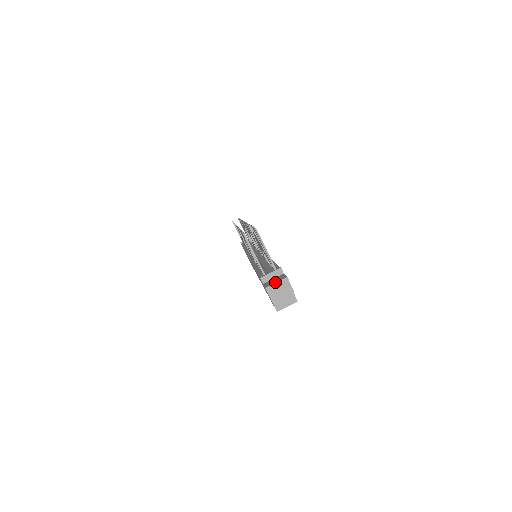
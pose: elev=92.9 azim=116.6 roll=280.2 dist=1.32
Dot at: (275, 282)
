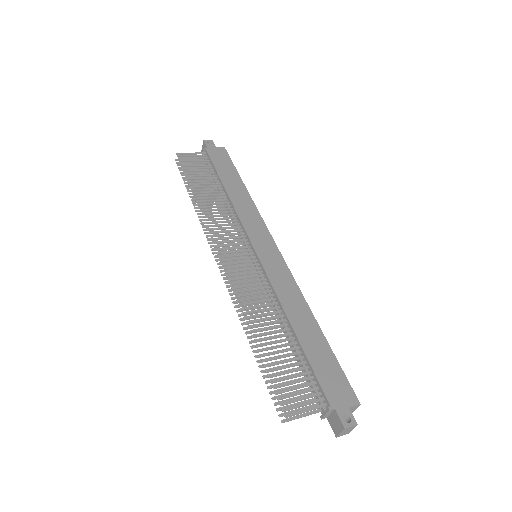
Dot at: (339, 432)
